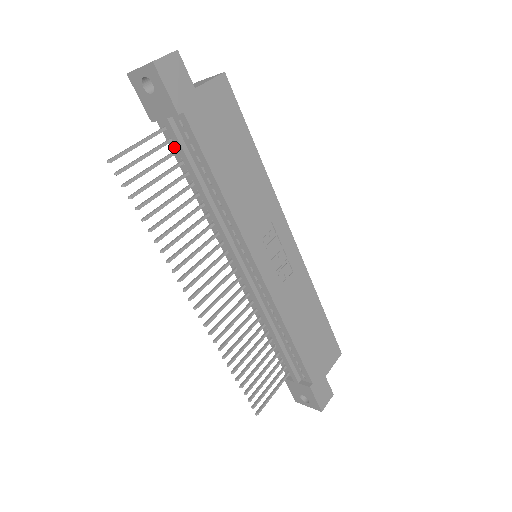
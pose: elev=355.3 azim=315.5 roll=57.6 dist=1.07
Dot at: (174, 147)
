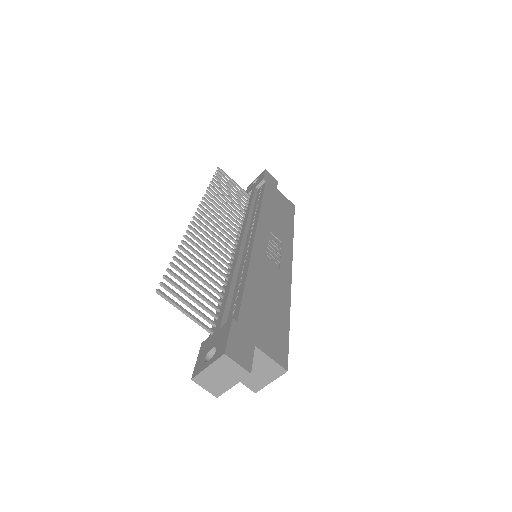
Dot at: occluded
